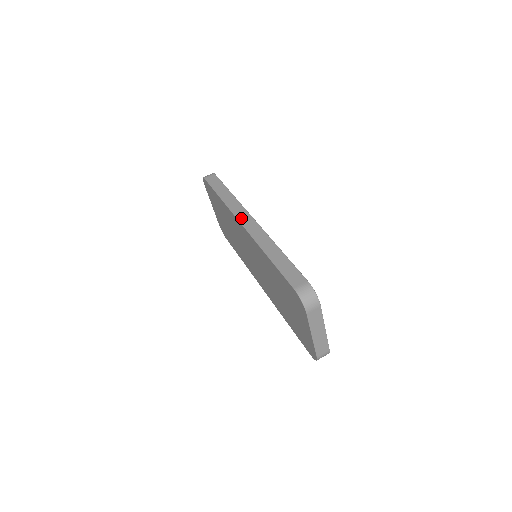
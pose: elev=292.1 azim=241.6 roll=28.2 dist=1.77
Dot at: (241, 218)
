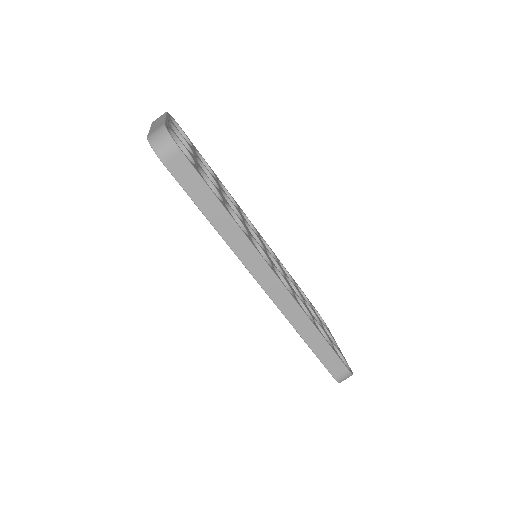
Dot at: (259, 277)
